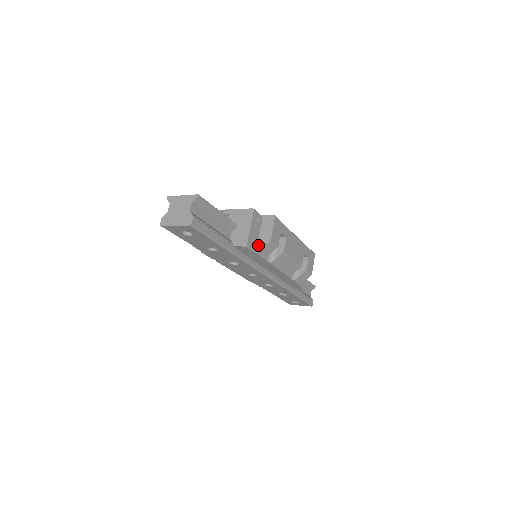
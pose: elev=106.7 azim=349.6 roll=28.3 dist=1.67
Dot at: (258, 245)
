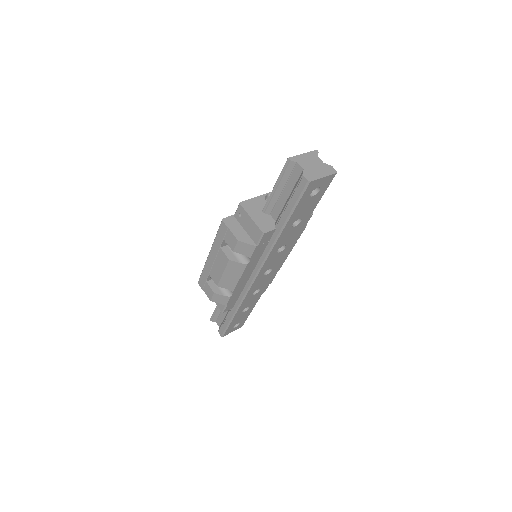
Dot at: occluded
